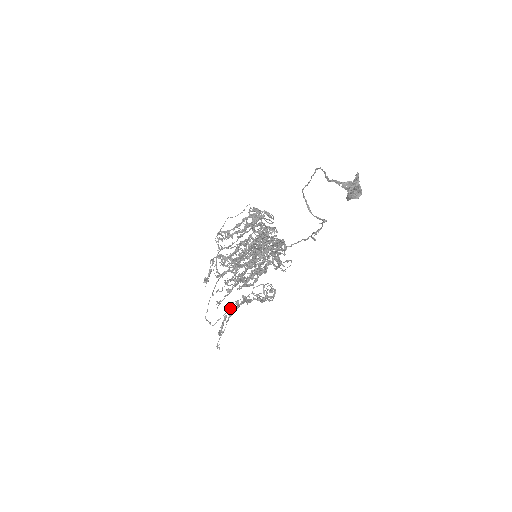
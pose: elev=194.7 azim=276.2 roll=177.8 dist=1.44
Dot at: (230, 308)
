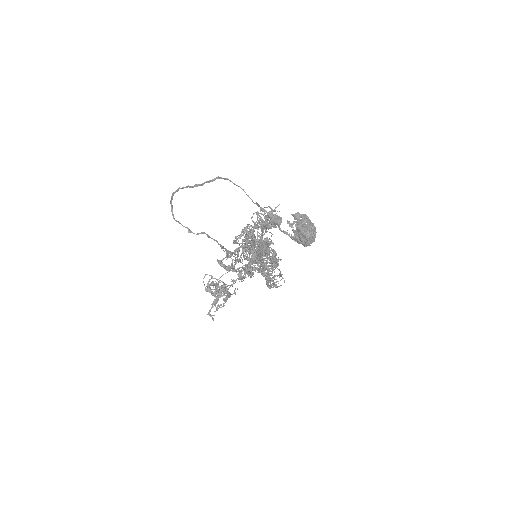
Dot at: occluded
